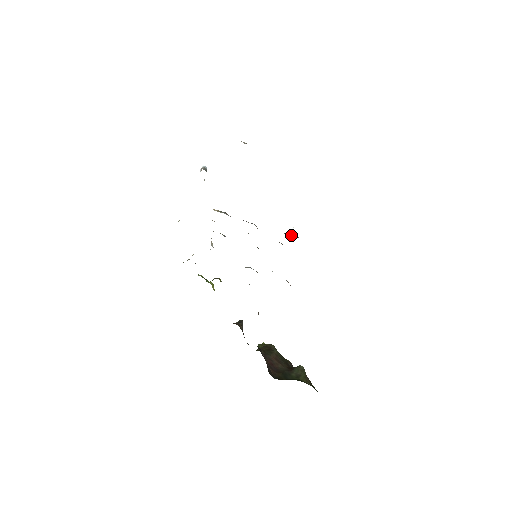
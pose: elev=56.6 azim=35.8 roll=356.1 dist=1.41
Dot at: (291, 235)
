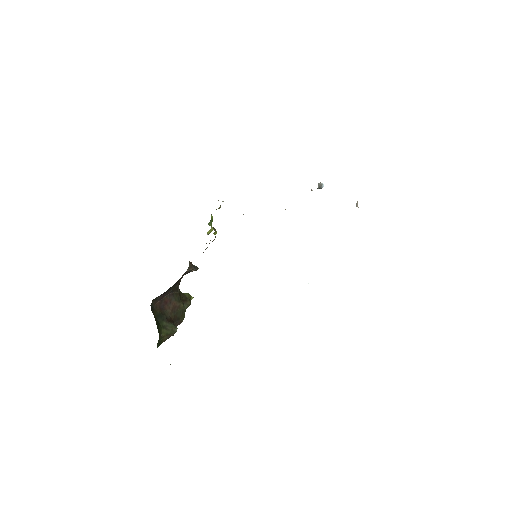
Dot at: occluded
